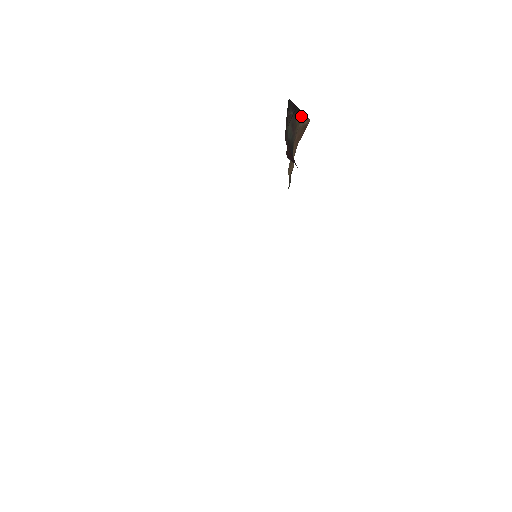
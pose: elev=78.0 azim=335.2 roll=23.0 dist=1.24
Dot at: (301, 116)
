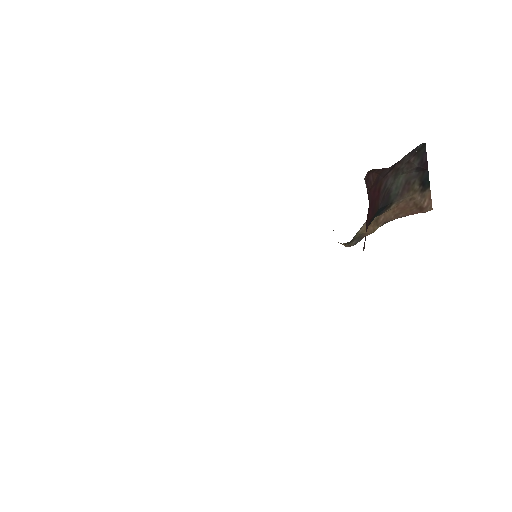
Dot at: (425, 189)
